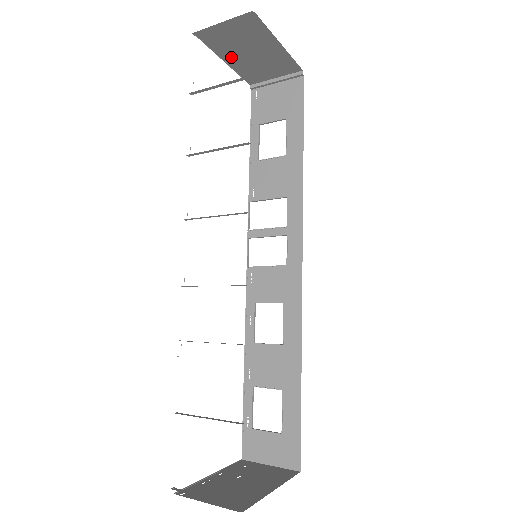
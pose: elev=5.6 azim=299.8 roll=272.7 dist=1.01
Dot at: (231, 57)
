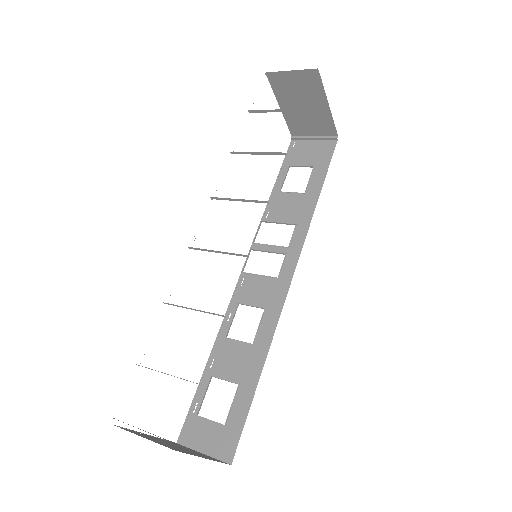
Dot at: (286, 104)
